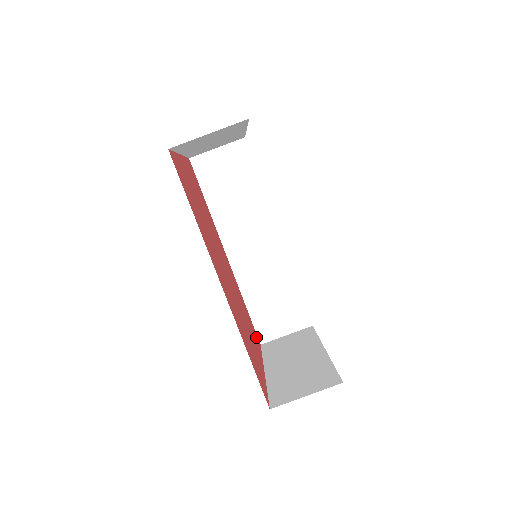
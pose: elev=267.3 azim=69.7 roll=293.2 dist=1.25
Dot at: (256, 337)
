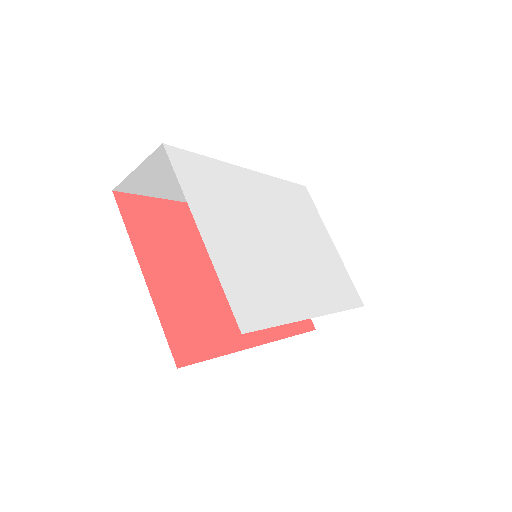
Dot at: occluded
